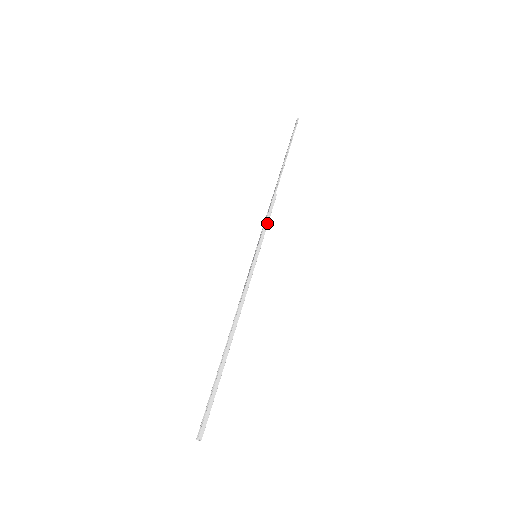
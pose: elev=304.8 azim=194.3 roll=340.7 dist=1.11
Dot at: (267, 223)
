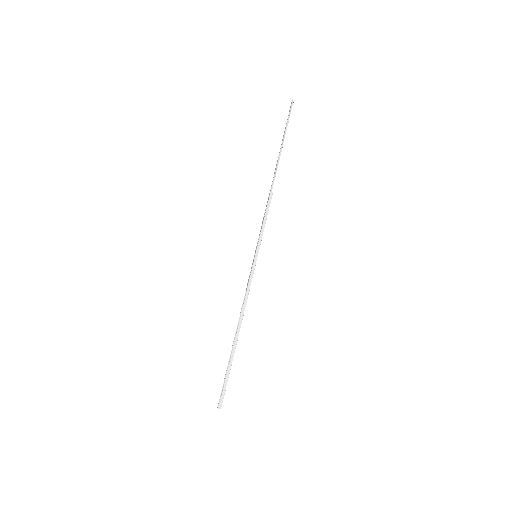
Dot at: (264, 224)
